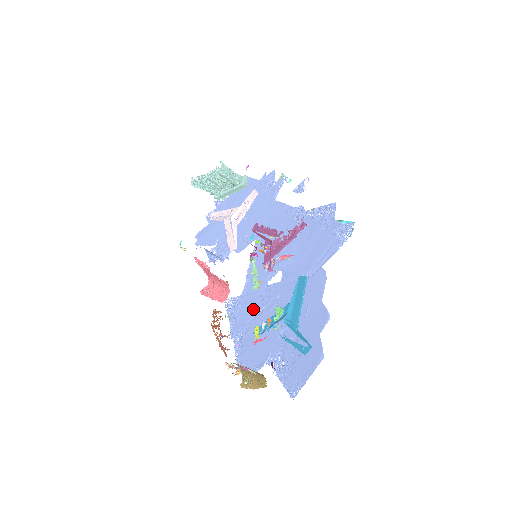
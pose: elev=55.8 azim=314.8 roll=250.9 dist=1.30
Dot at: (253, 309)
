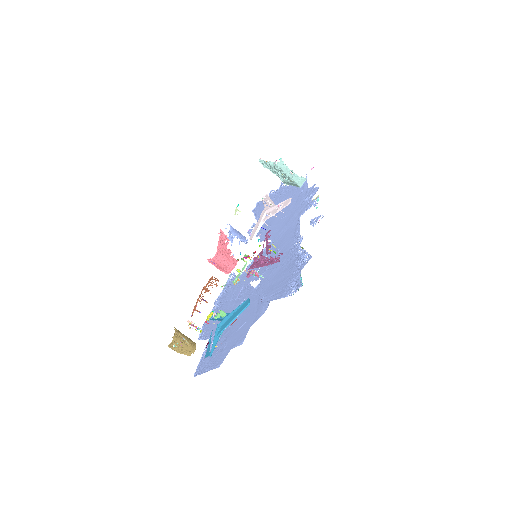
Dot at: (233, 294)
